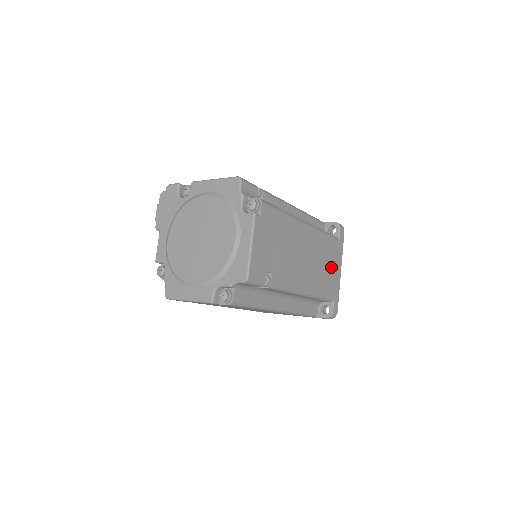
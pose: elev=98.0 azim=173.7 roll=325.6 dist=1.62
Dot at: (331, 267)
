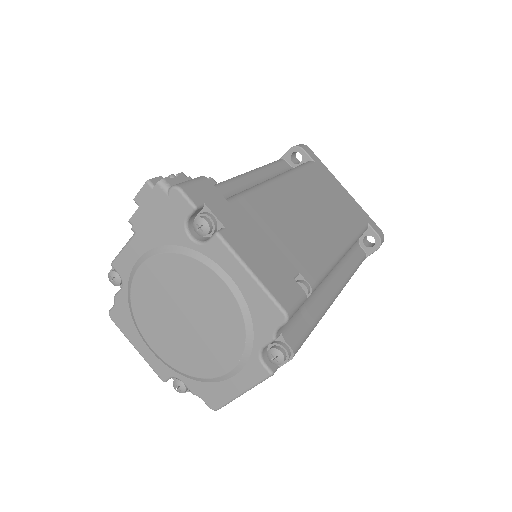
Dot at: occluded
